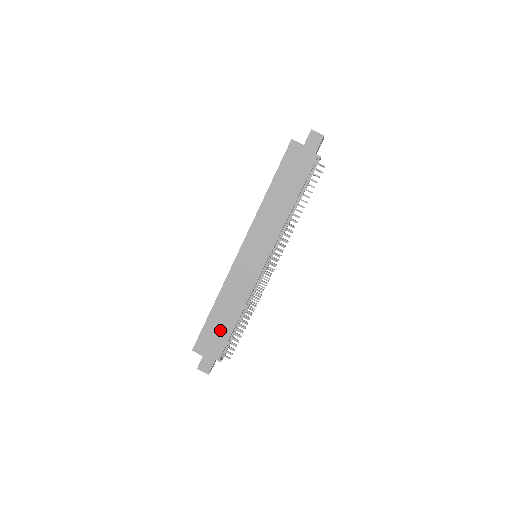
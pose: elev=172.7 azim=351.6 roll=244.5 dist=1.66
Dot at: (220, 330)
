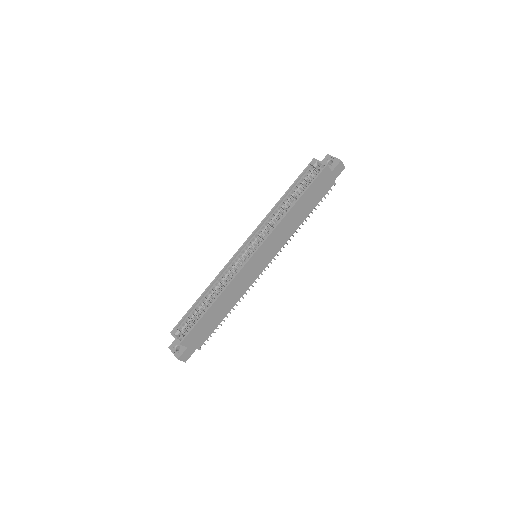
Dot at: (211, 323)
